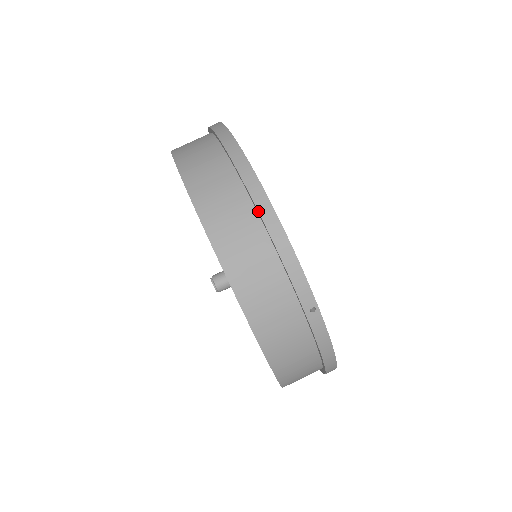
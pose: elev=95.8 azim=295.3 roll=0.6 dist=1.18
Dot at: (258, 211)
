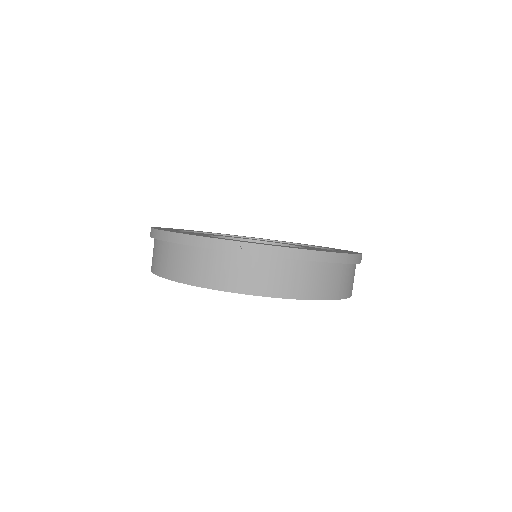
Dot at: (172, 242)
